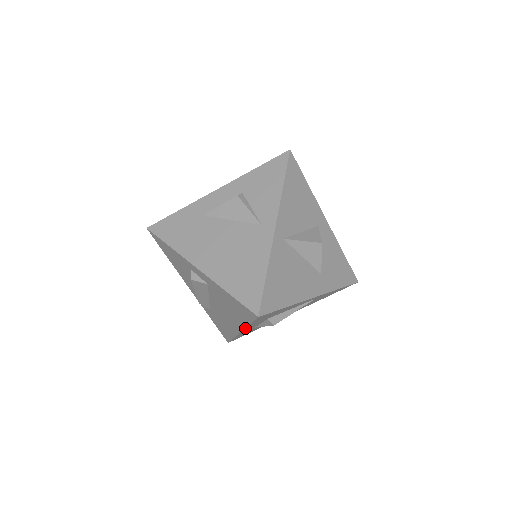
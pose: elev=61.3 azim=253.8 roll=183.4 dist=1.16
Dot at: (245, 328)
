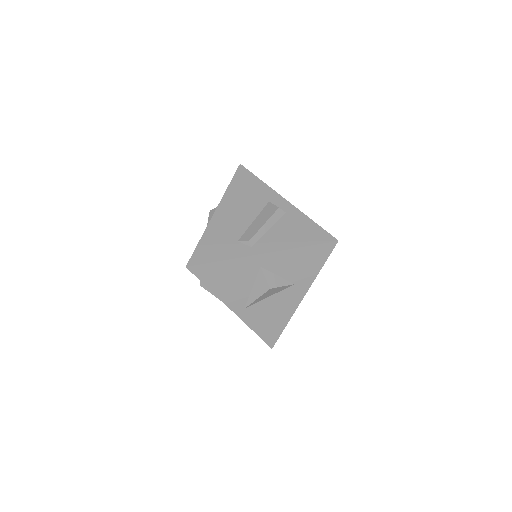
Dot at: occluded
